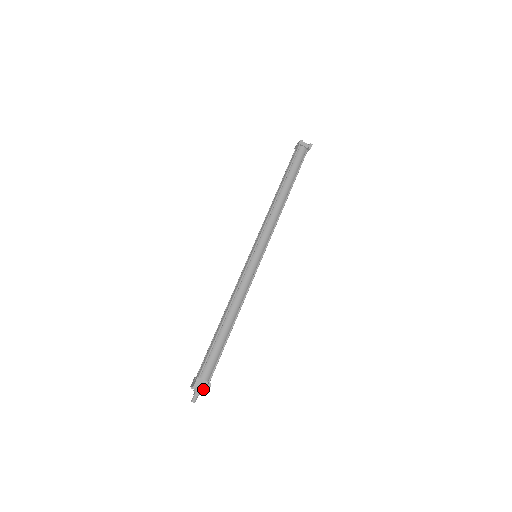
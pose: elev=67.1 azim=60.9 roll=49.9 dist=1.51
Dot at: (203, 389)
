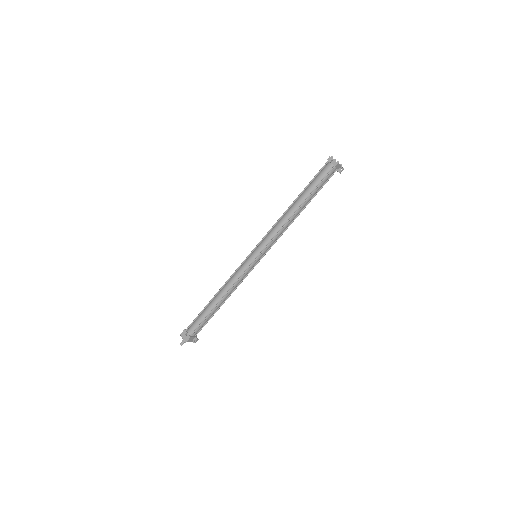
Dot at: (191, 341)
